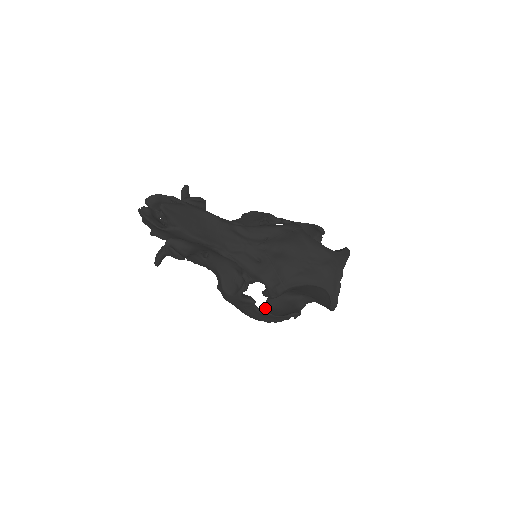
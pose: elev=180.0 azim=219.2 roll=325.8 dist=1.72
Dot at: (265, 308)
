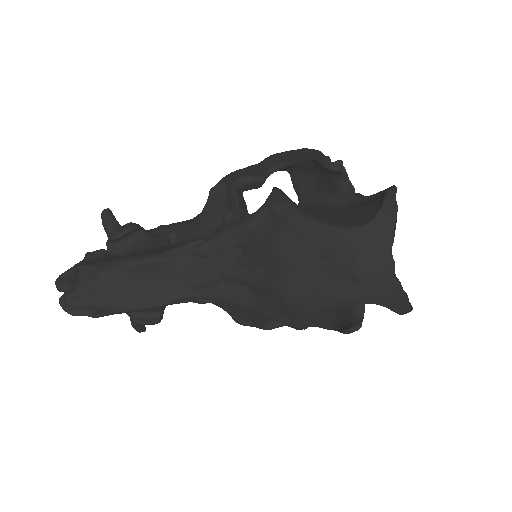
Dot at: occluded
